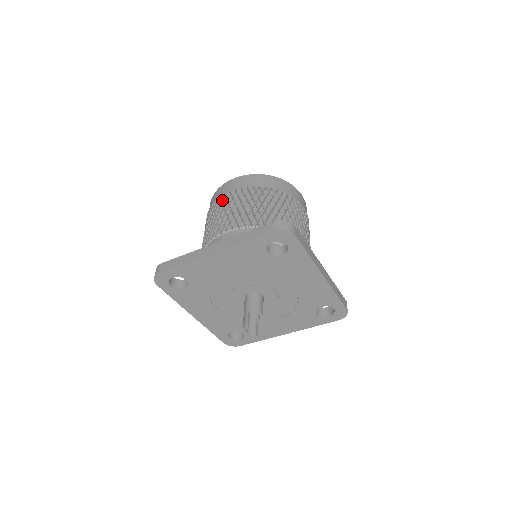
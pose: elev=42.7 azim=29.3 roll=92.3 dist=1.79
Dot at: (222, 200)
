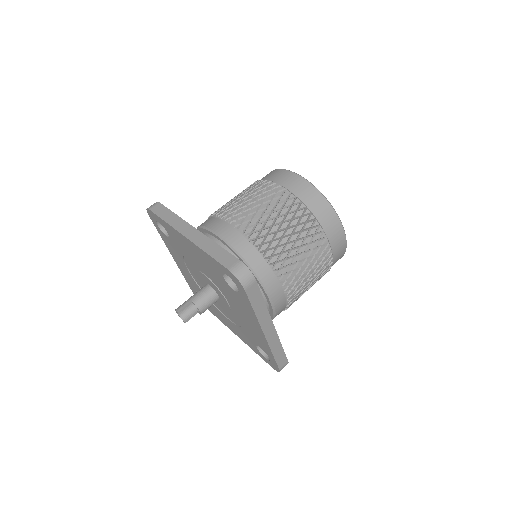
Dot at: (263, 186)
